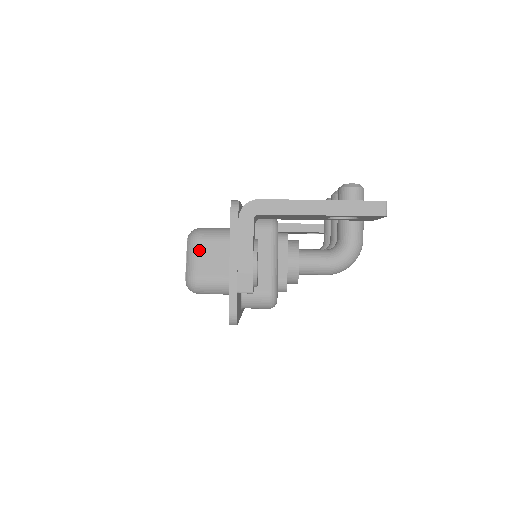
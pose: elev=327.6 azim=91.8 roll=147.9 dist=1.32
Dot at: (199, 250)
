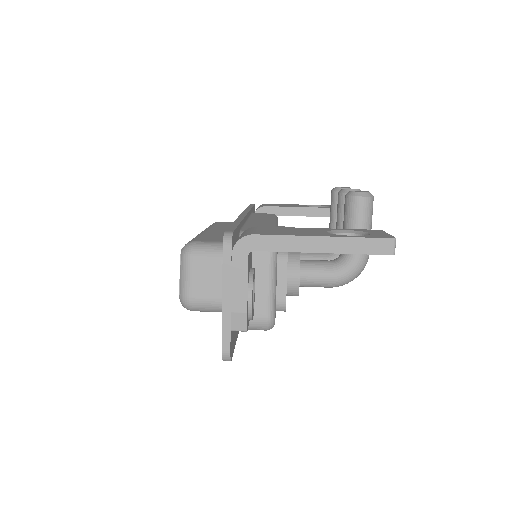
Dot at: (193, 268)
